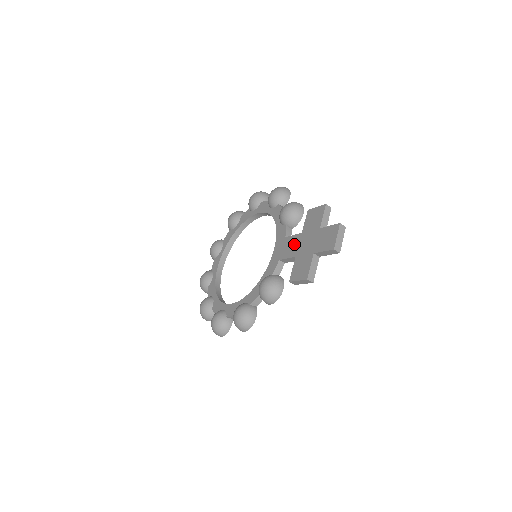
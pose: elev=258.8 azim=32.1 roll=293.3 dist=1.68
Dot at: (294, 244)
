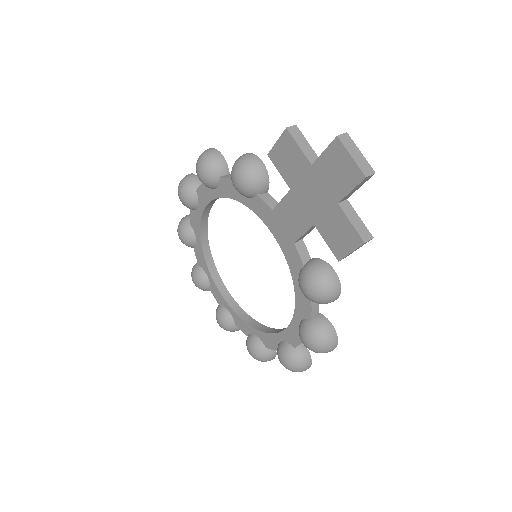
Dot at: (294, 211)
